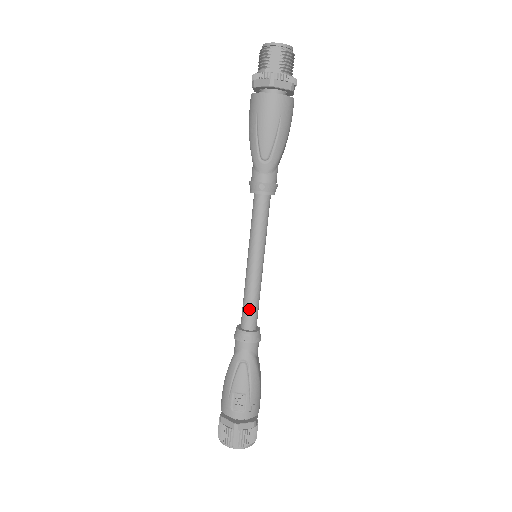
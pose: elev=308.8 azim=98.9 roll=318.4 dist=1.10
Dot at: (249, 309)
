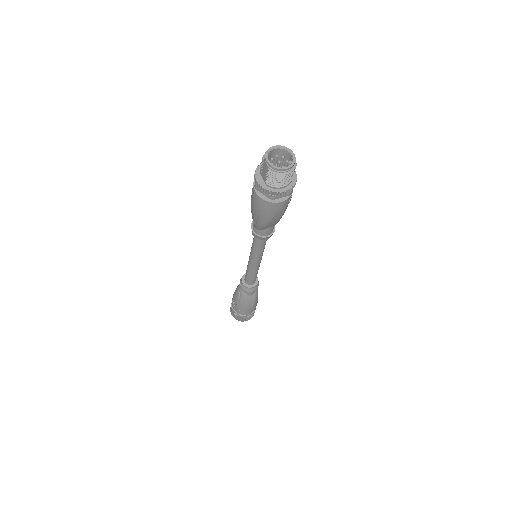
Dot at: (246, 275)
